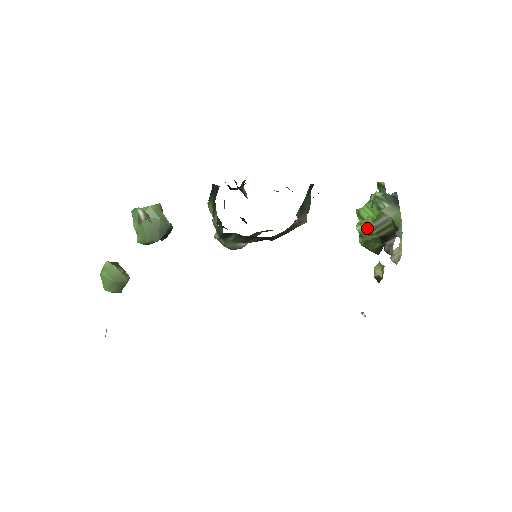
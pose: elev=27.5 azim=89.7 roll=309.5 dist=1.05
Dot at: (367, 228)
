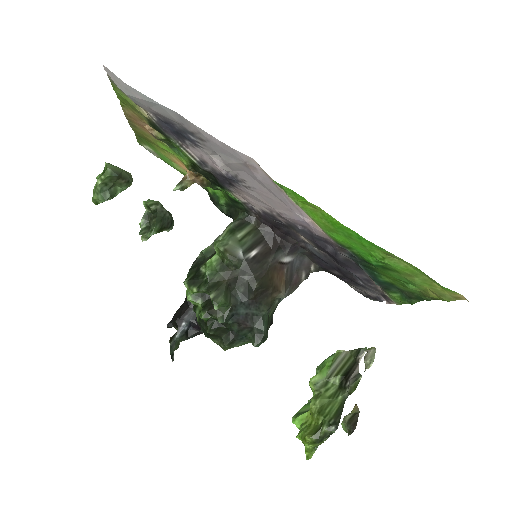
Dot at: (323, 377)
